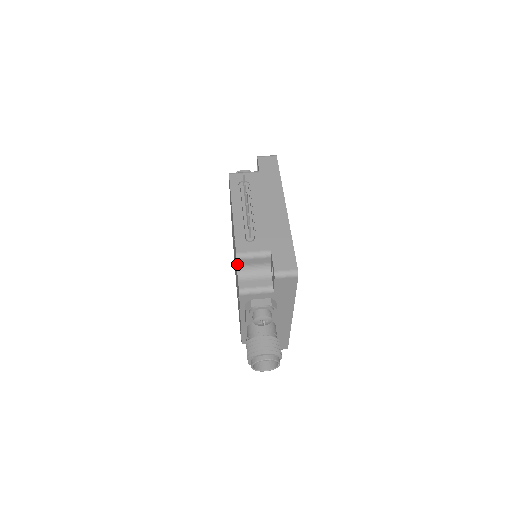
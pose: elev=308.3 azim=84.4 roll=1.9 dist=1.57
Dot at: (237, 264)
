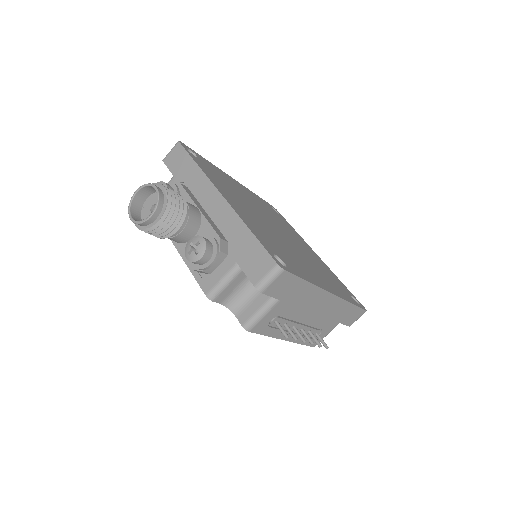
Dot at: occluded
